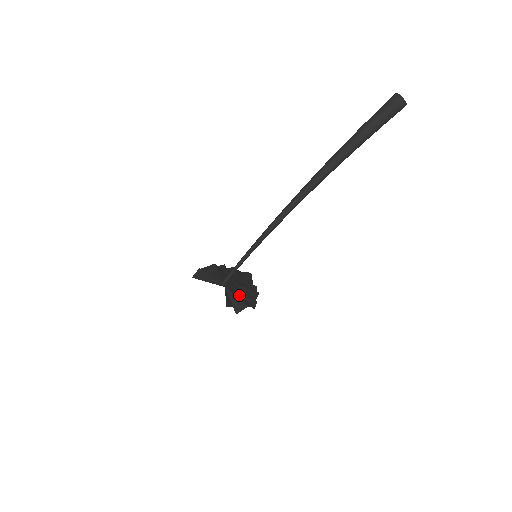
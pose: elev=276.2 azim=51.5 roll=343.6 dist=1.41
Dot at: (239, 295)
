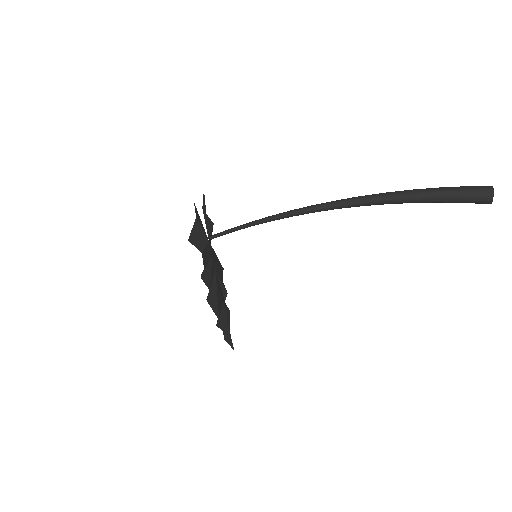
Dot at: (208, 258)
